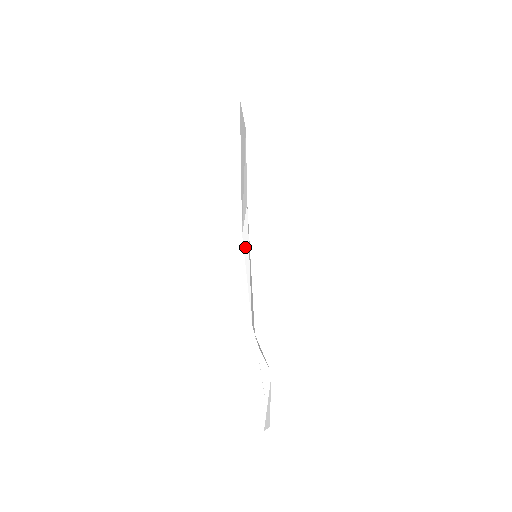
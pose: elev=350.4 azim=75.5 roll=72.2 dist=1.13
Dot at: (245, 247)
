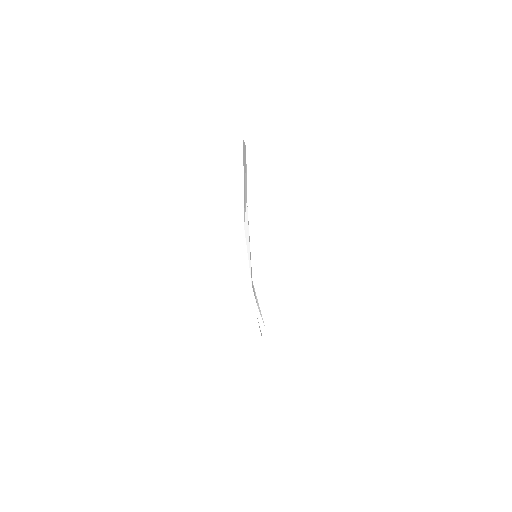
Dot at: (246, 235)
